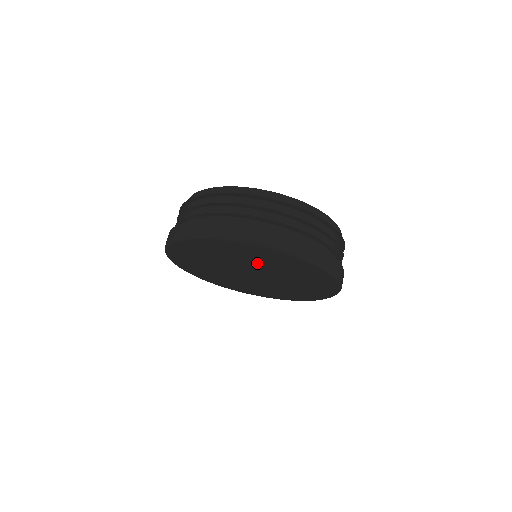
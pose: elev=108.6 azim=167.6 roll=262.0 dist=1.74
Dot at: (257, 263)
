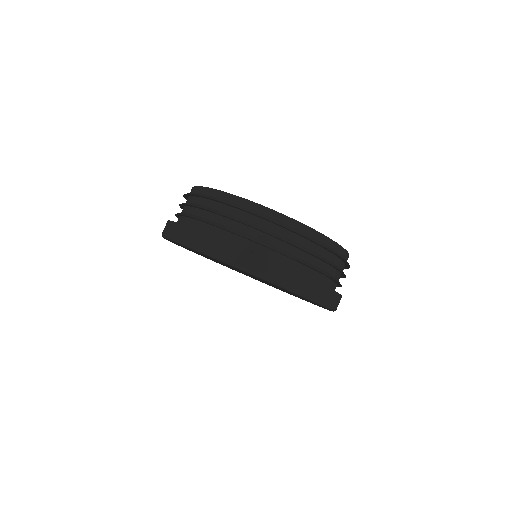
Dot at: occluded
